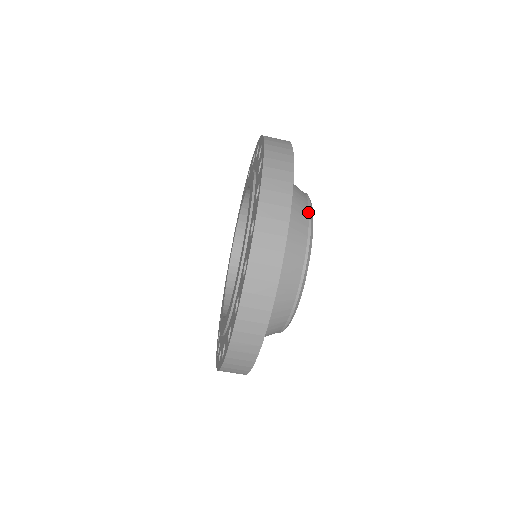
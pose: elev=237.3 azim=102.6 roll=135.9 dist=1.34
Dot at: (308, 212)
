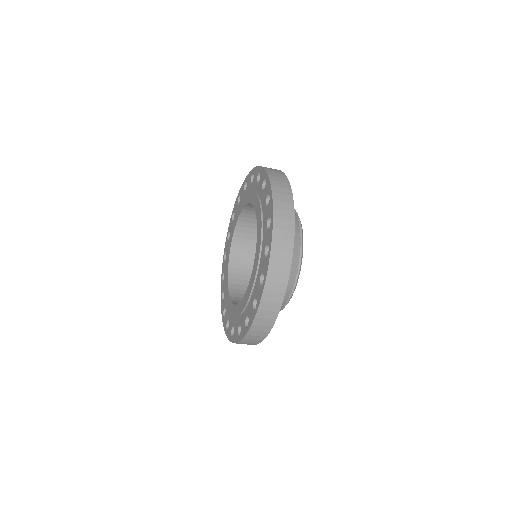
Dot at: (288, 298)
